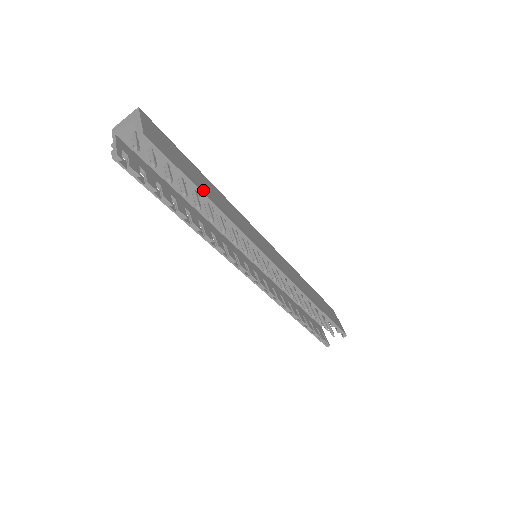
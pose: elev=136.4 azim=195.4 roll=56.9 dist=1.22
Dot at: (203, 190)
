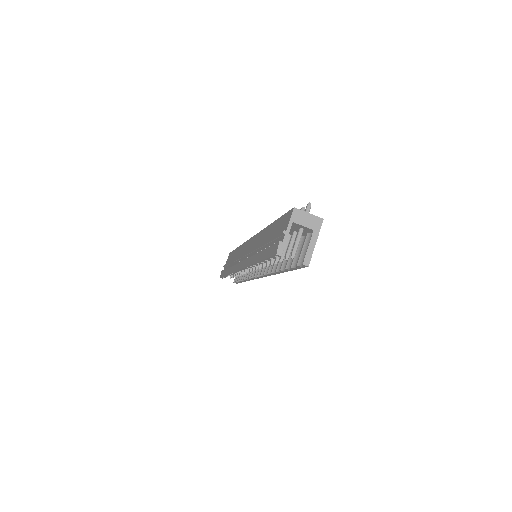
Dot at: occluded
